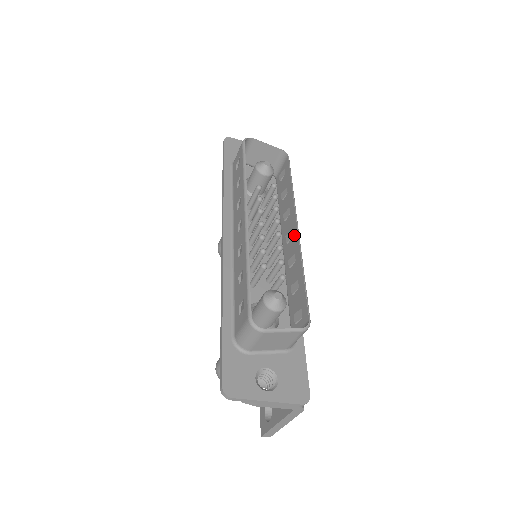
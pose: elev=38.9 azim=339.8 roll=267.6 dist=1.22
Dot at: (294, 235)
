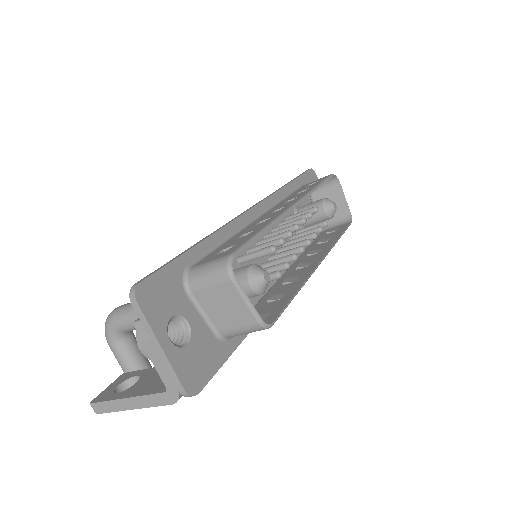
Dot at: (311, 265)
